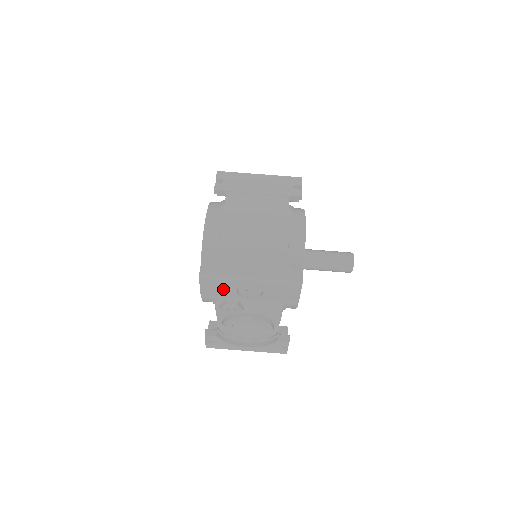
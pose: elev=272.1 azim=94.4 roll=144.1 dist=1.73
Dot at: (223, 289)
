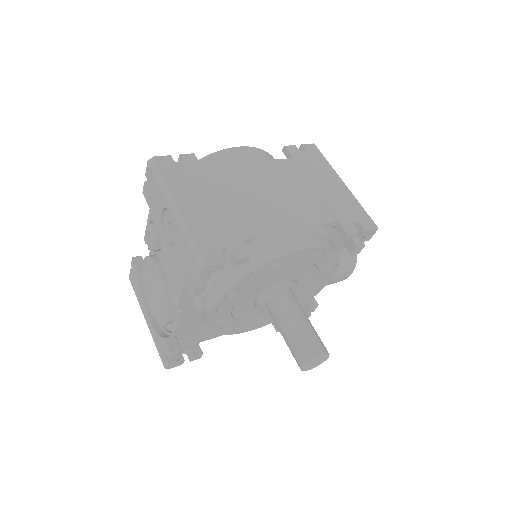
Dot at: (156, 198)
